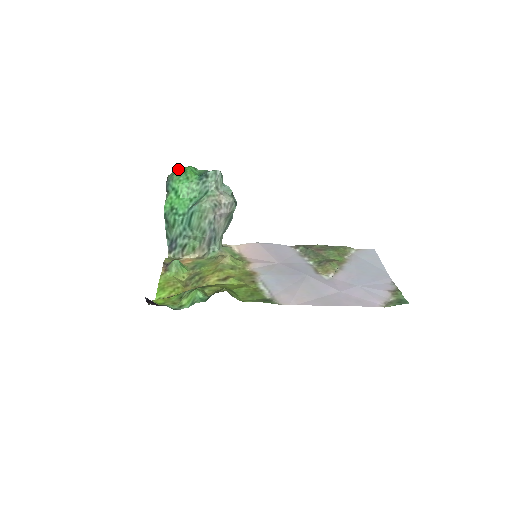
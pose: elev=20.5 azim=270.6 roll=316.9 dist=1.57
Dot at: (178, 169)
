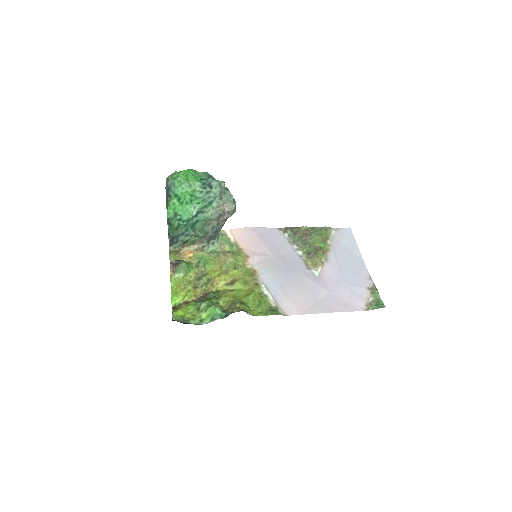
Dot at: occluded
